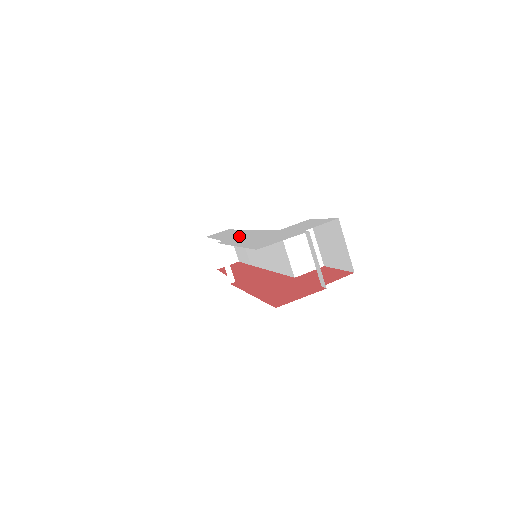
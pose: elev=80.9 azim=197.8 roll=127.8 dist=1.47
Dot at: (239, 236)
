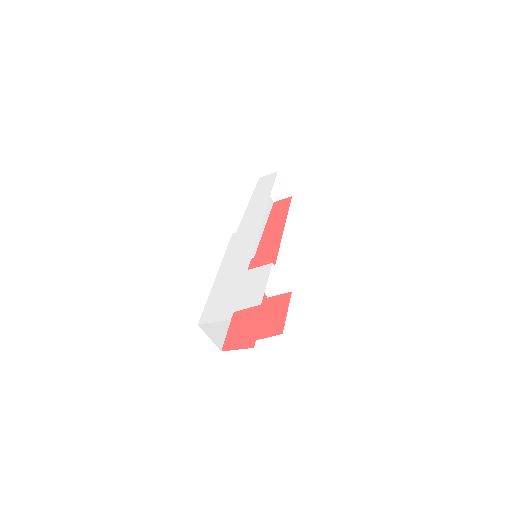
Dot at: (243, 237)
